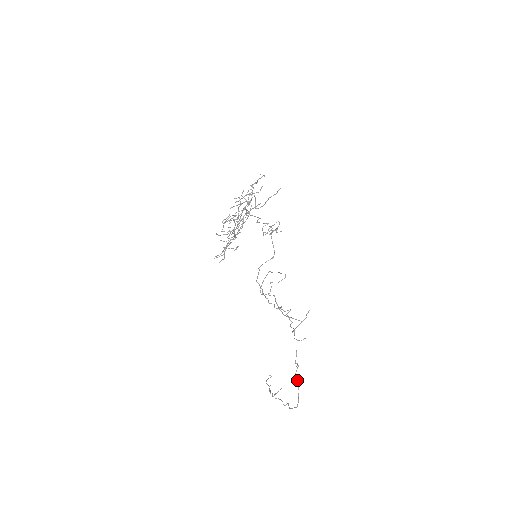
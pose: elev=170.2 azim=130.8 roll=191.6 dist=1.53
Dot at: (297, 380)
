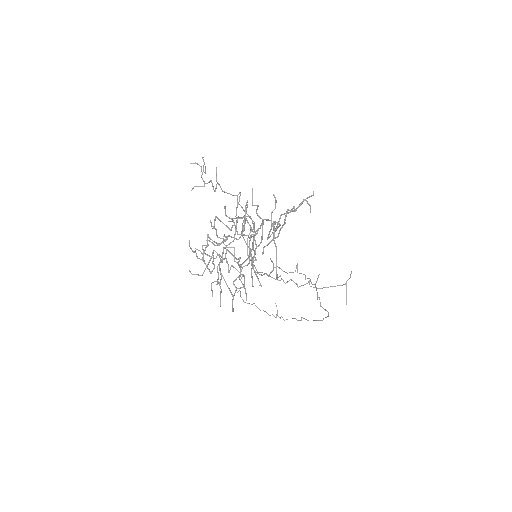
Dot at: (325, 310)
